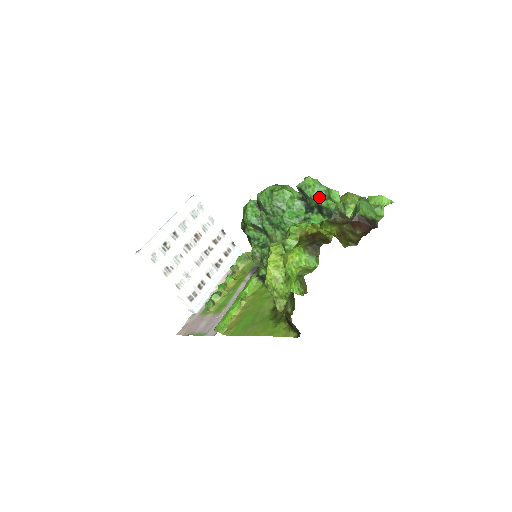
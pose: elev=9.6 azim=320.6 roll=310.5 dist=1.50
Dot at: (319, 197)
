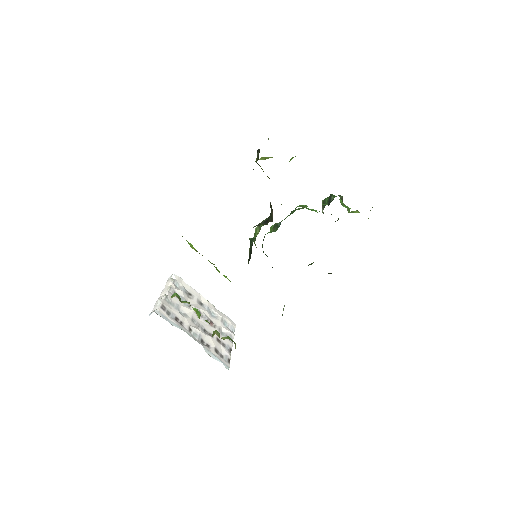
Dot at: occluded
